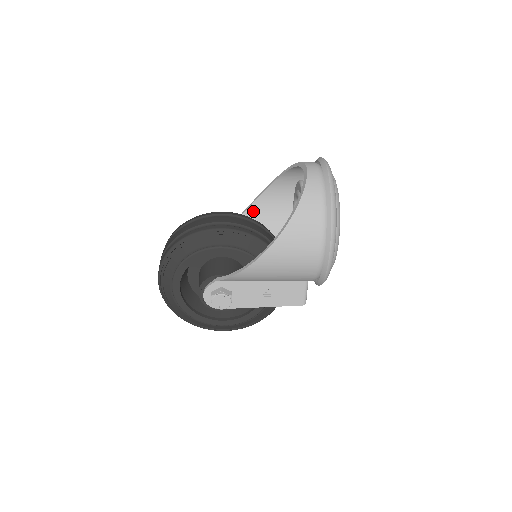
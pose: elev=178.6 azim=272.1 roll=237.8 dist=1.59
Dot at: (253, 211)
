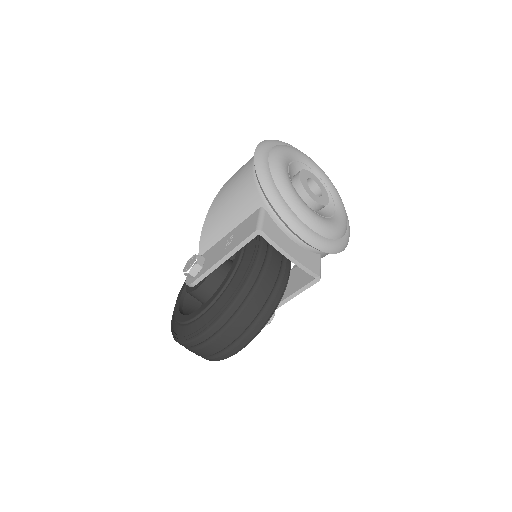
Dot at: occluded
